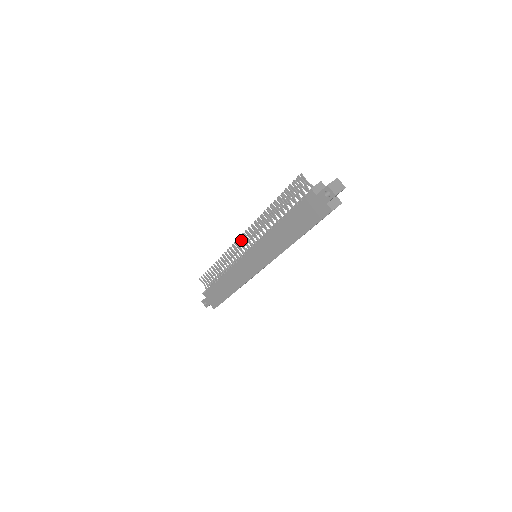
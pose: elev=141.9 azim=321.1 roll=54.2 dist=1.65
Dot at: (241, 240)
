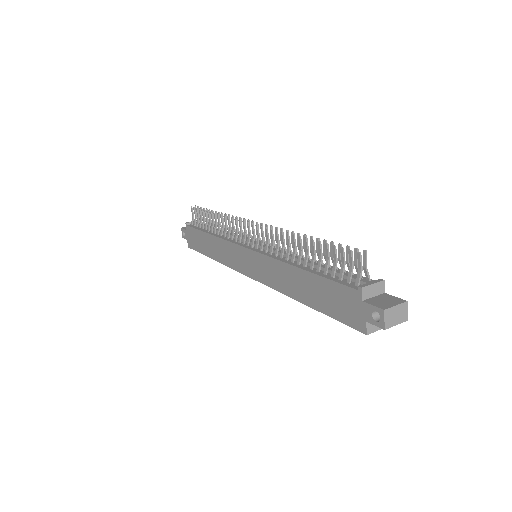
Dot at: occluded
